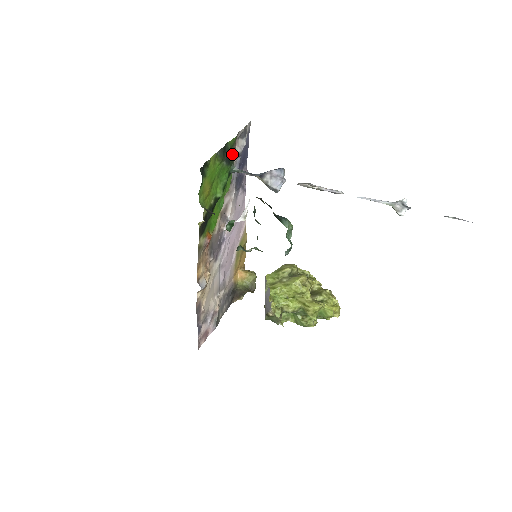
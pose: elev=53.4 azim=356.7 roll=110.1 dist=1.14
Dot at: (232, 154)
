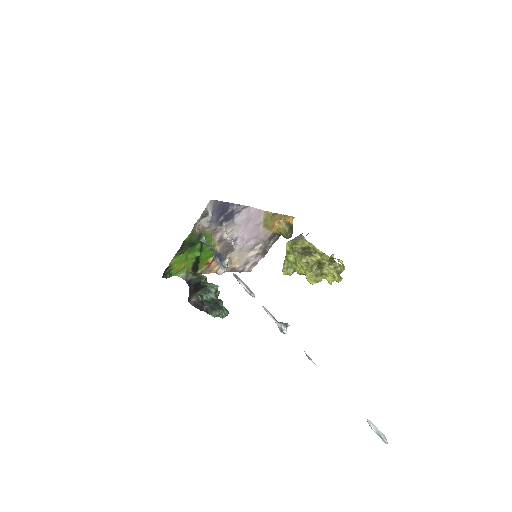
Dot at: (195, 237)
